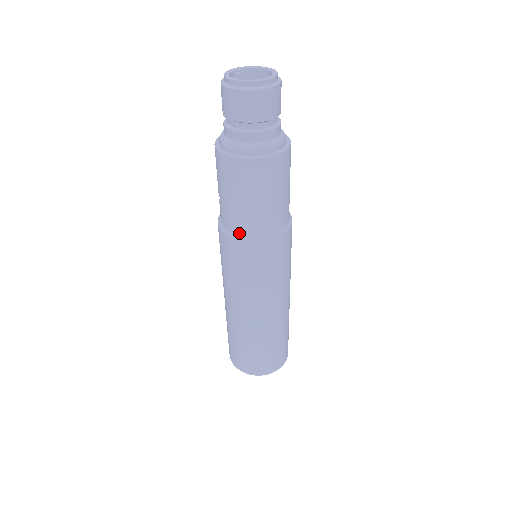
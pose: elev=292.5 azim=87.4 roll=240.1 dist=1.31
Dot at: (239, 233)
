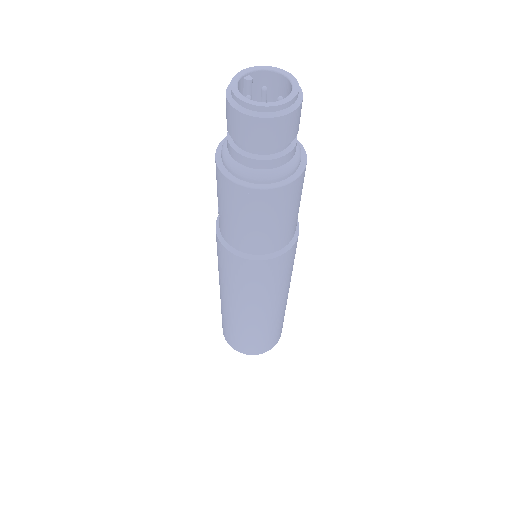
Dot at: (238, 249)
